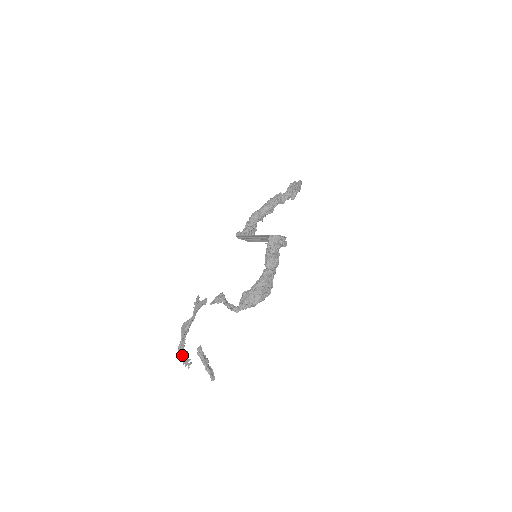
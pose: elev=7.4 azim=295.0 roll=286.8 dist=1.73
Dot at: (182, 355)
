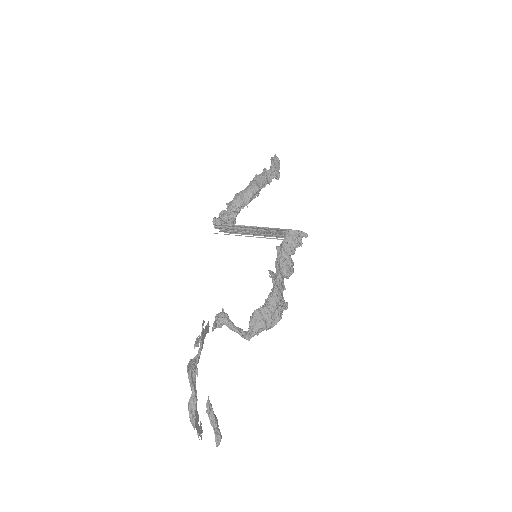
Dot at: (196, 421)
